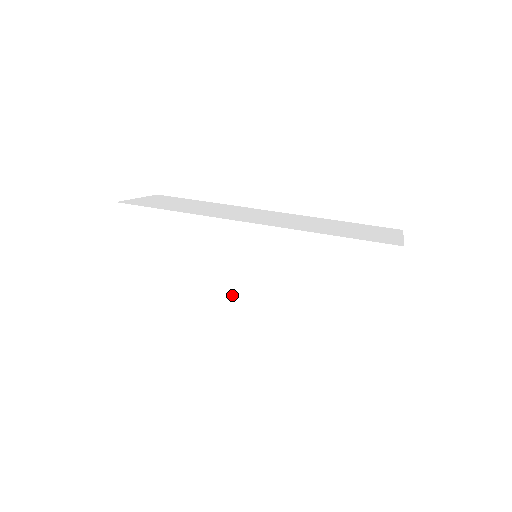
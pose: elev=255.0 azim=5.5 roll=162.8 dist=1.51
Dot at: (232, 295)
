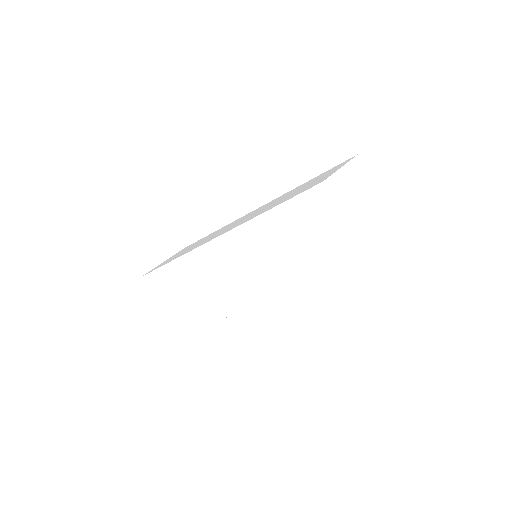
Dot at: (245, 301)
